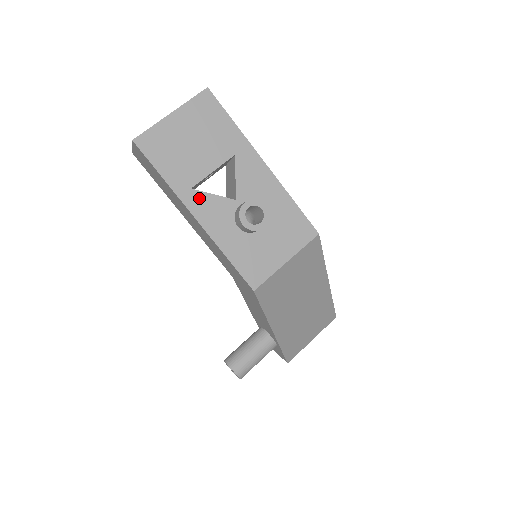
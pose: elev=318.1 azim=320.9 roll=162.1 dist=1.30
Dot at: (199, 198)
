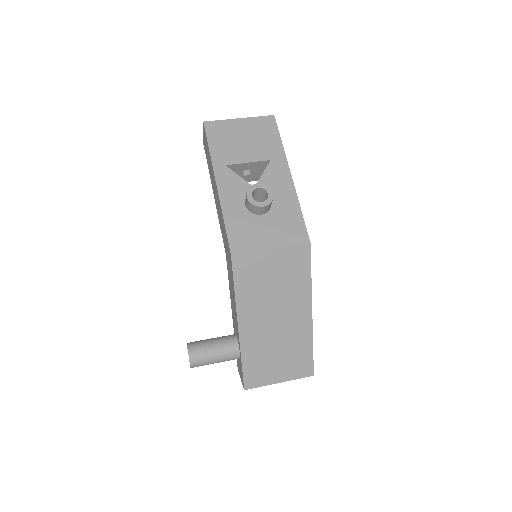
Dot at: (227, 173)
